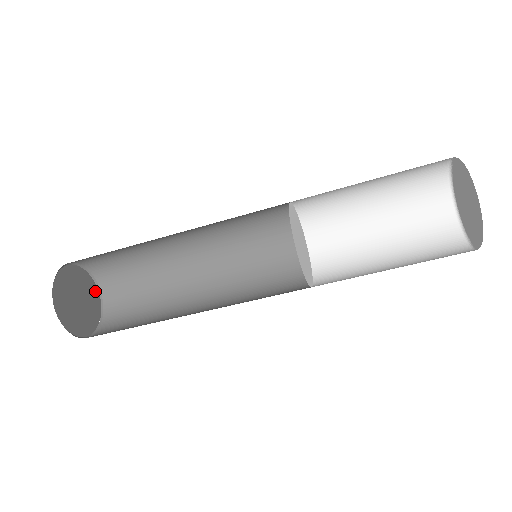
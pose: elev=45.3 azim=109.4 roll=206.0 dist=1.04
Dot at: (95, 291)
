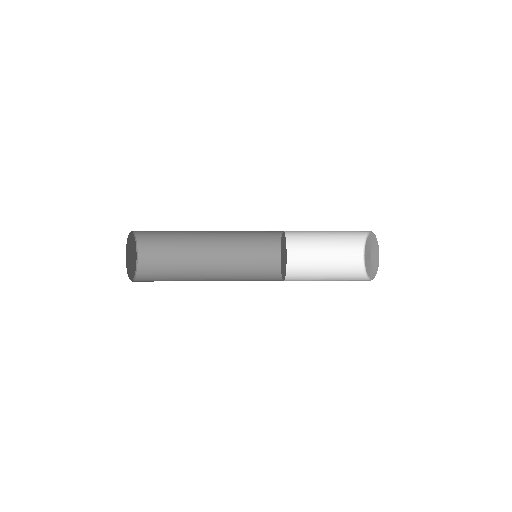
Dot at: (135, 244)
